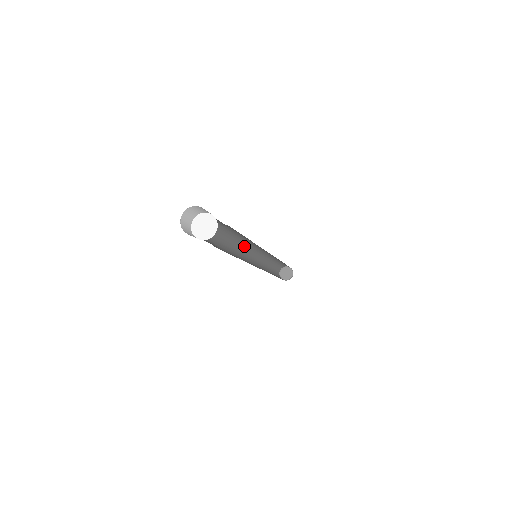
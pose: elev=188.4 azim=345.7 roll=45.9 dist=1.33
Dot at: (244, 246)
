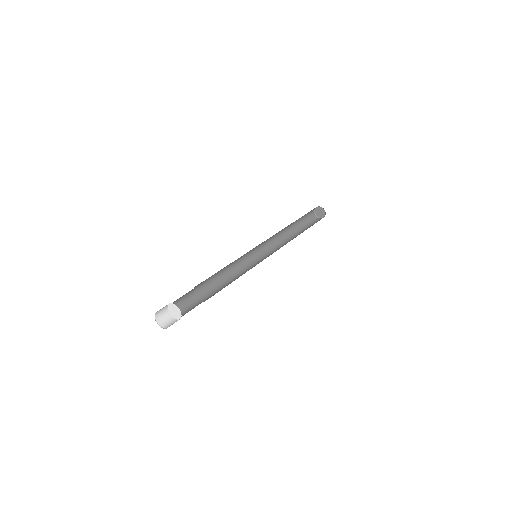
Dot at: occluded
